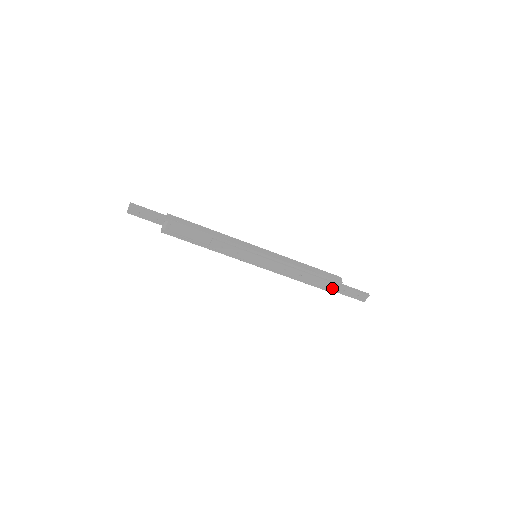
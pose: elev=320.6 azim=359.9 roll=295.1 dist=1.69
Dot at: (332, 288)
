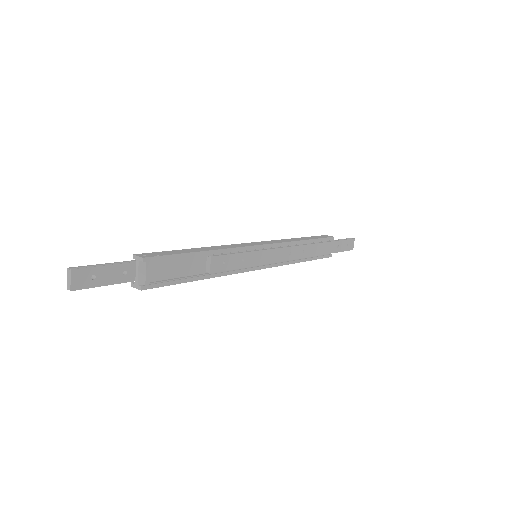
Dot at: (329, 250)
